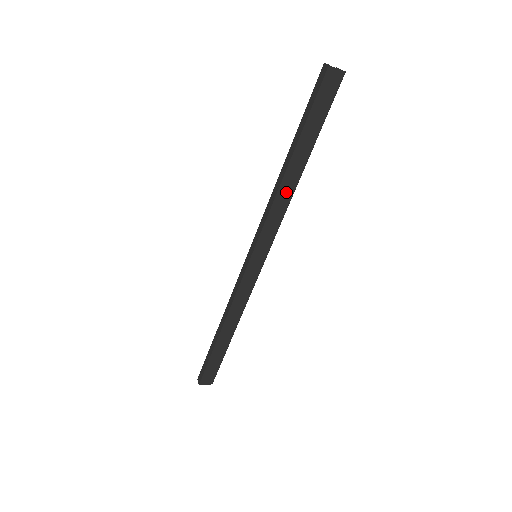
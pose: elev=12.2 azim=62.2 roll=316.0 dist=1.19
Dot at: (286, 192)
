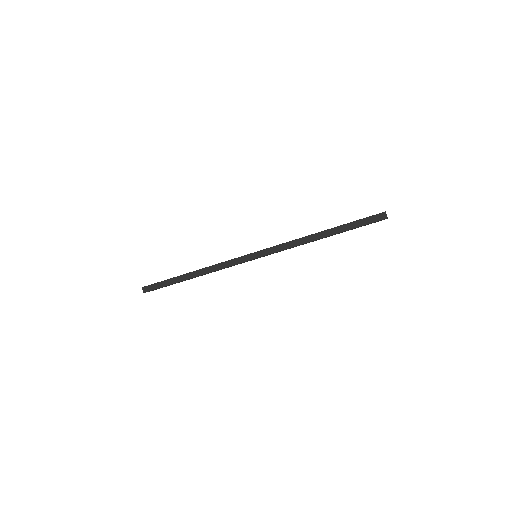
Dot at: occluded
